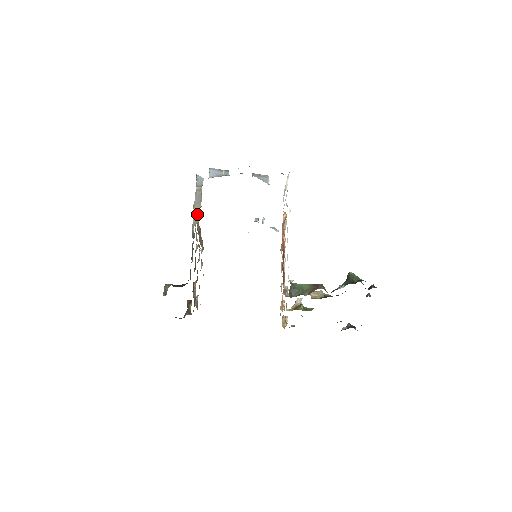
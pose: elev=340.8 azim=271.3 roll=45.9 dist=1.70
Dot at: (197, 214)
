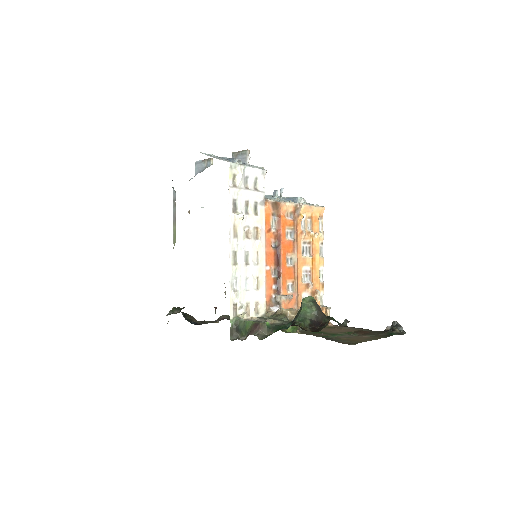
Dot at: (174, 236)
